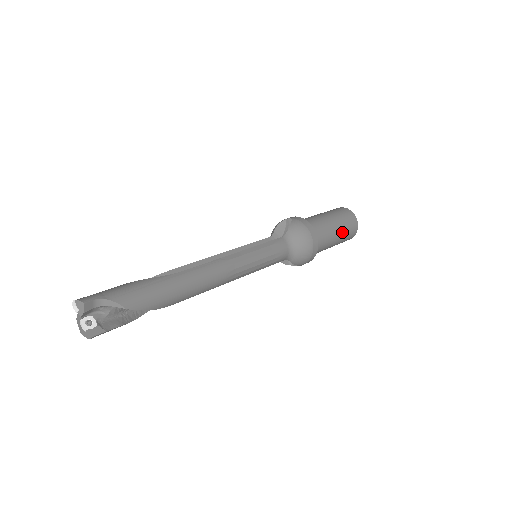
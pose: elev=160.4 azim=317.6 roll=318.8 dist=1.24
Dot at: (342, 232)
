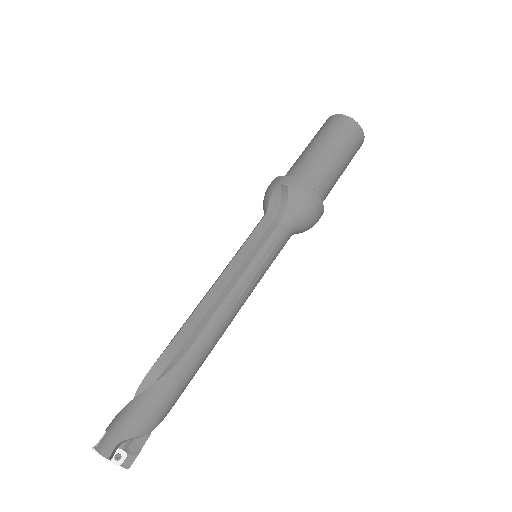
Dot at: (347, 162)
